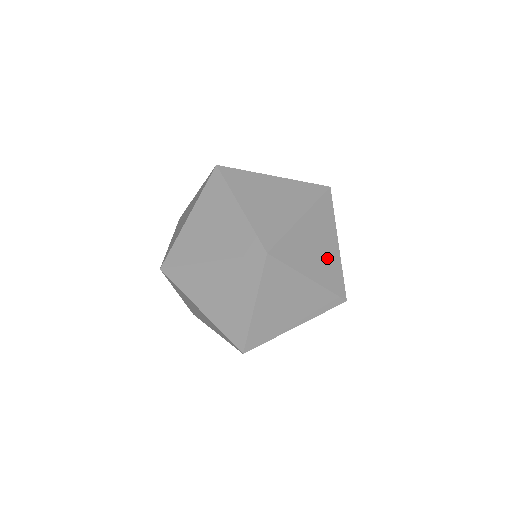
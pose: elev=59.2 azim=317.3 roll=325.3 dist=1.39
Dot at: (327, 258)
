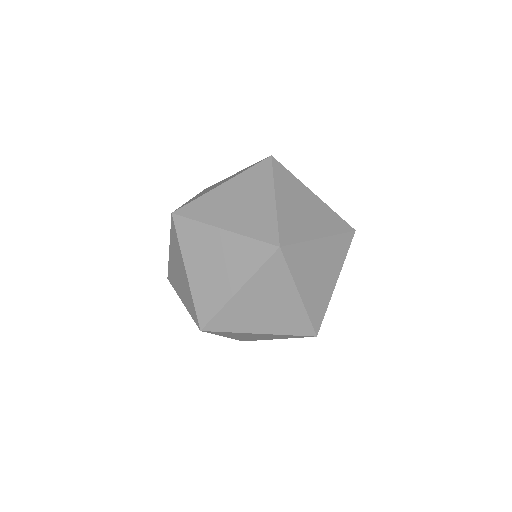
Dot at: (322, 288)
